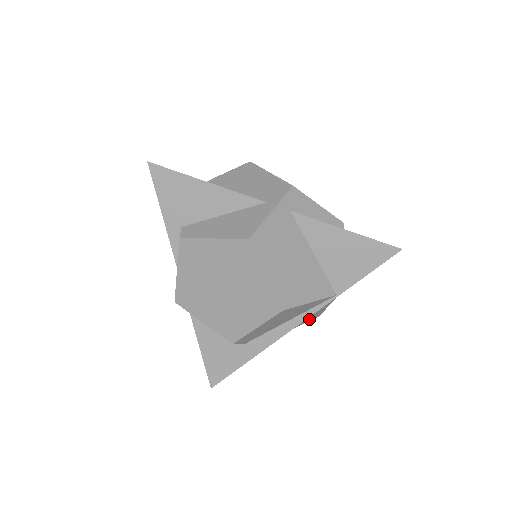
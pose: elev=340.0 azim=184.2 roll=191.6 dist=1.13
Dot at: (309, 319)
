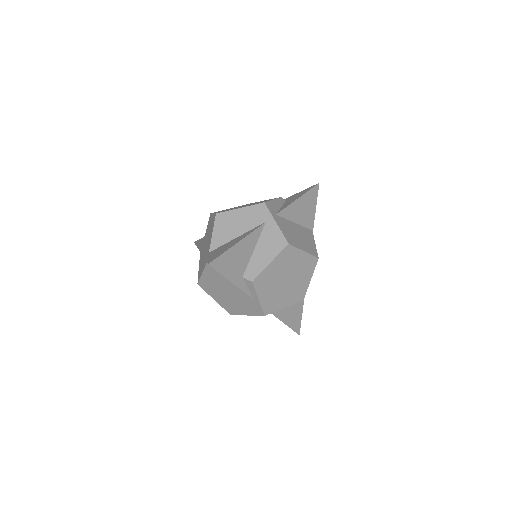
Dot at: occluded
